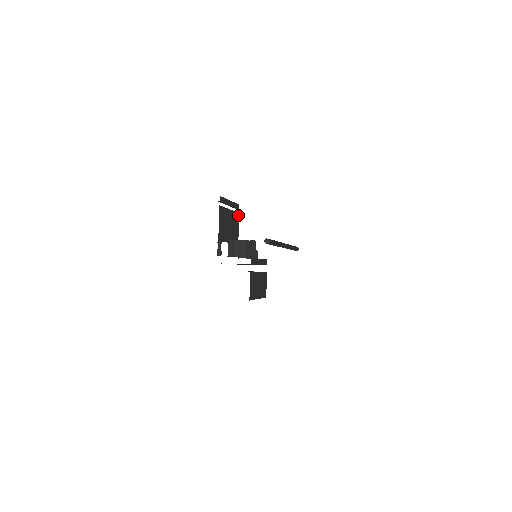
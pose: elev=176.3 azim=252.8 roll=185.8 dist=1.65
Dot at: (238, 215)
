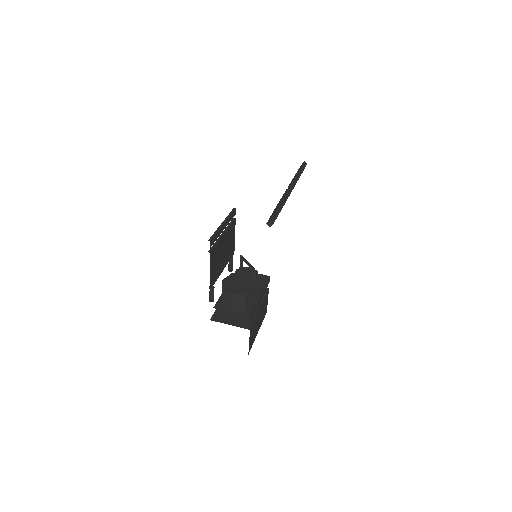
Dot at: (234, 222)
